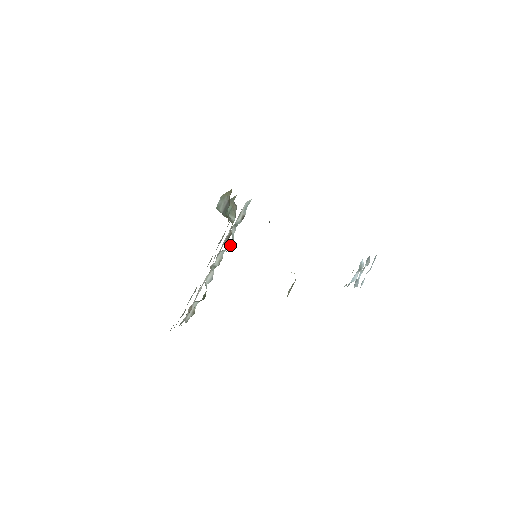
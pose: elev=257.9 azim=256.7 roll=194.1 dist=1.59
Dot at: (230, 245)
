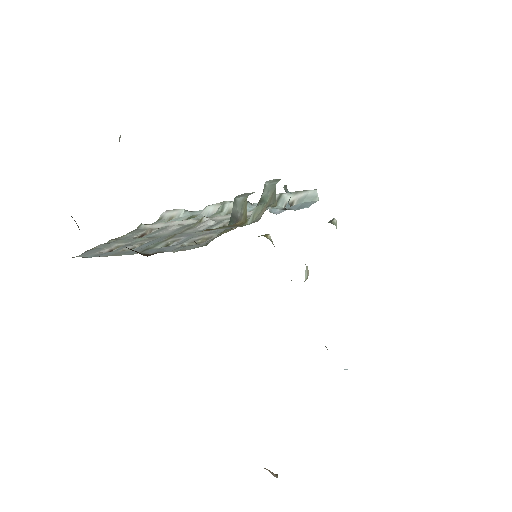
Dot at: occluded
